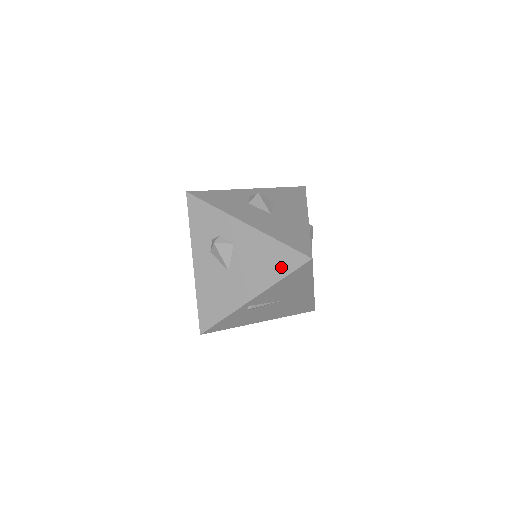
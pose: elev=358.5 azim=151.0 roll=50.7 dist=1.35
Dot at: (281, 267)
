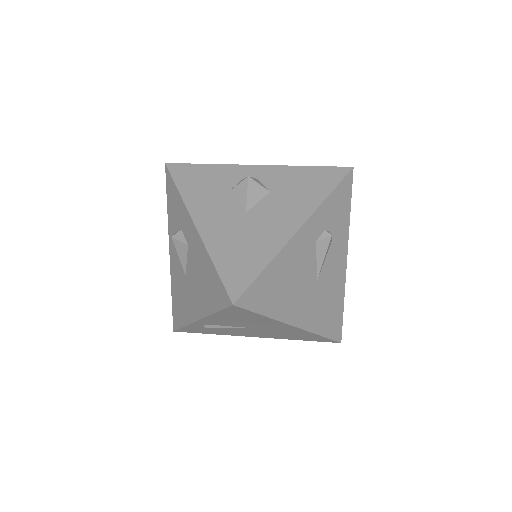
Dot at: (213, 298)
